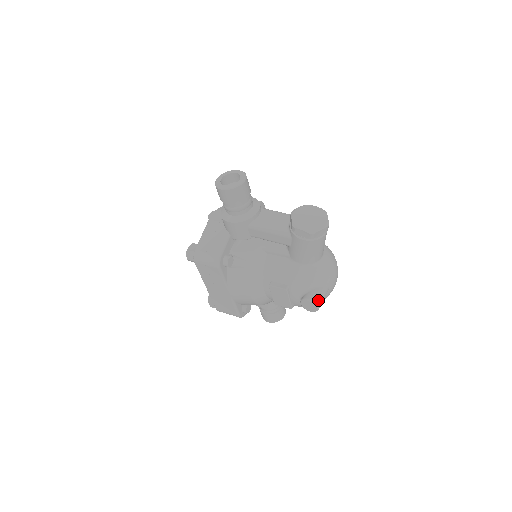
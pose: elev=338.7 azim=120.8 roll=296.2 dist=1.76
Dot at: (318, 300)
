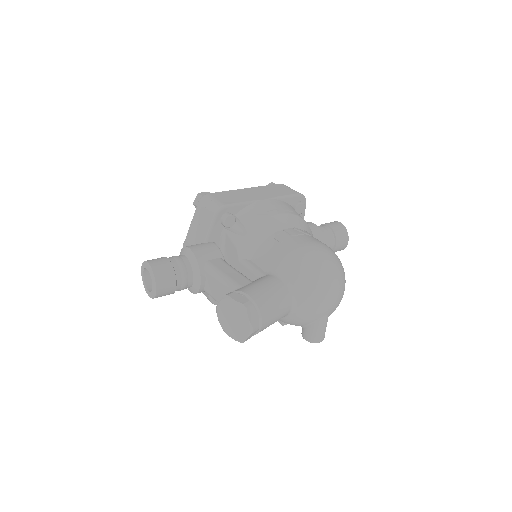
Dot at: (315, 338)
